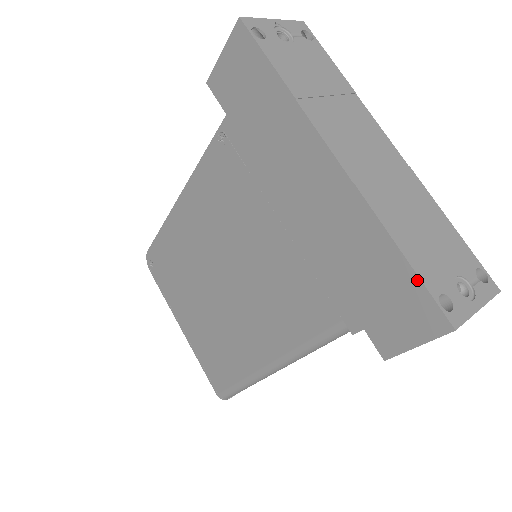
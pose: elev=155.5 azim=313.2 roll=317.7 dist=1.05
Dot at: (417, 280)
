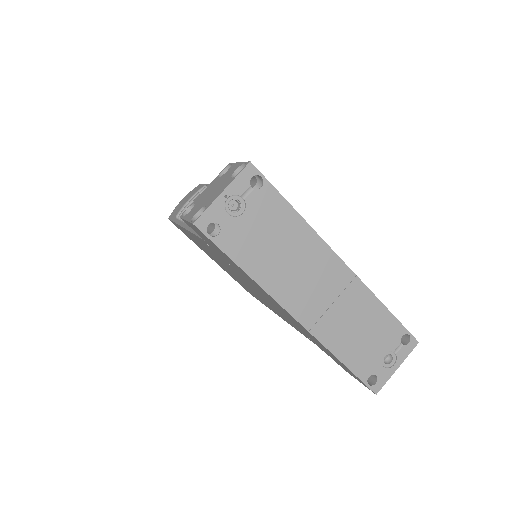
Dot at: (354, 374)
